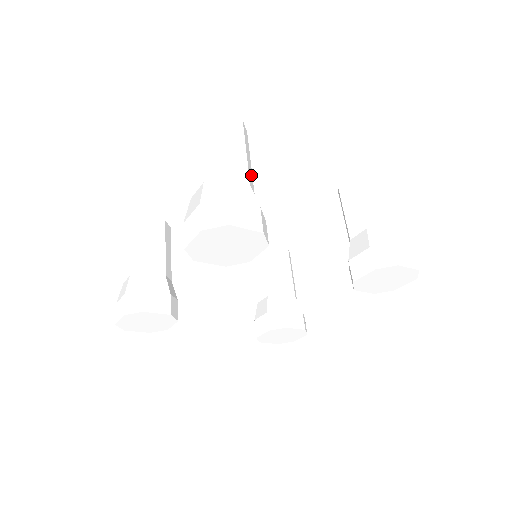
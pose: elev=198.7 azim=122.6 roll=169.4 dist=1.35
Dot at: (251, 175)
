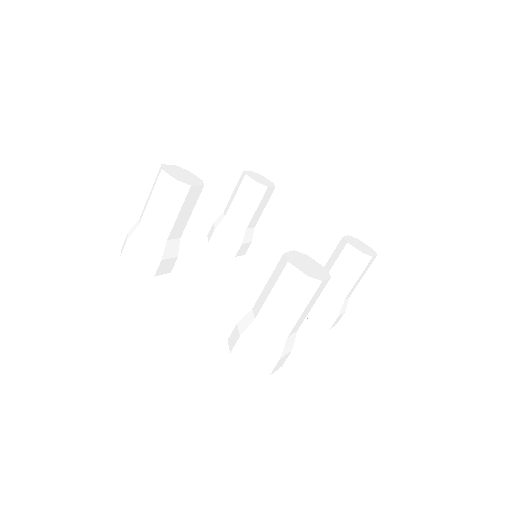
Dot at: occluded
